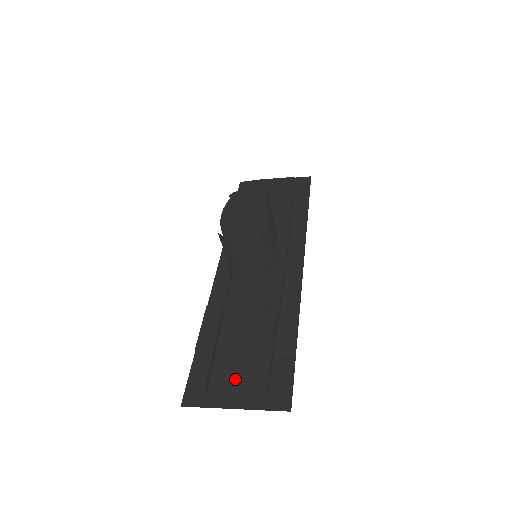
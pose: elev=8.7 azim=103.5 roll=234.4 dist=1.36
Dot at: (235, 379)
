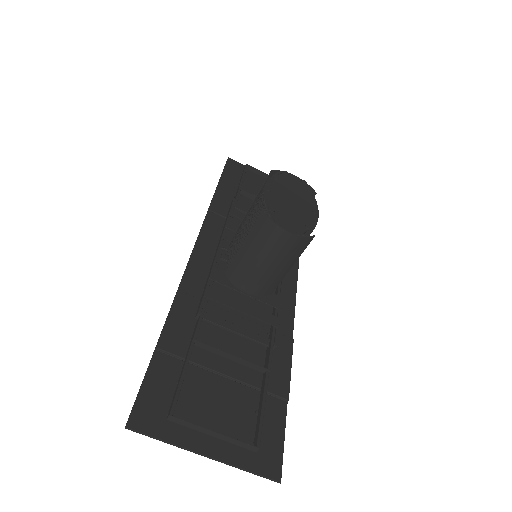
Dot at: (210, 411)
